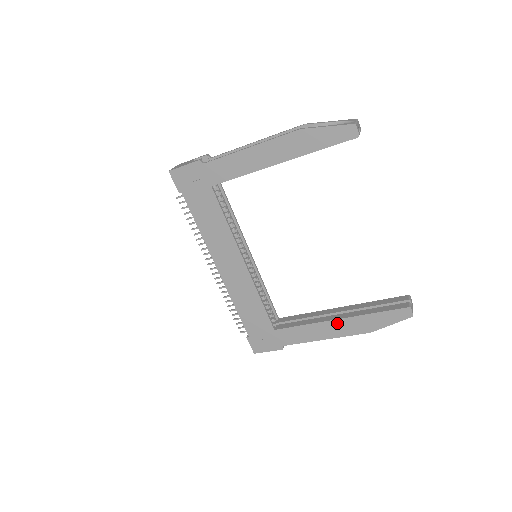
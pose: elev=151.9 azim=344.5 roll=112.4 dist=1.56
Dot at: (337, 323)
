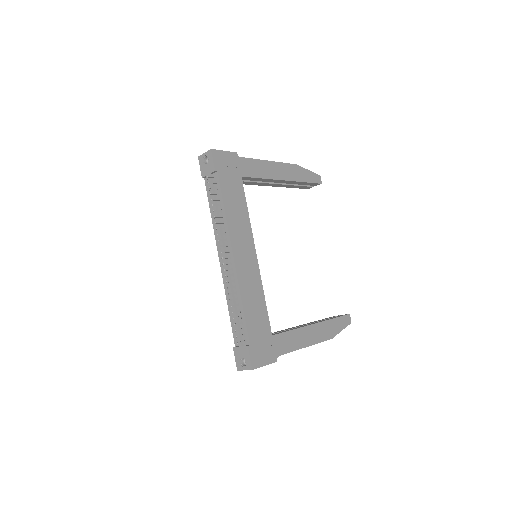
Dot at: (314, 328)
